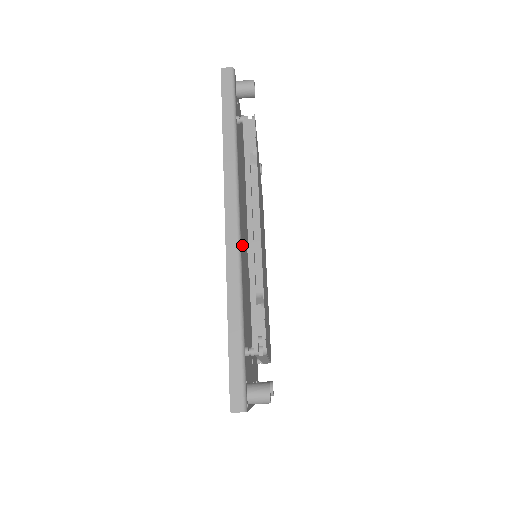
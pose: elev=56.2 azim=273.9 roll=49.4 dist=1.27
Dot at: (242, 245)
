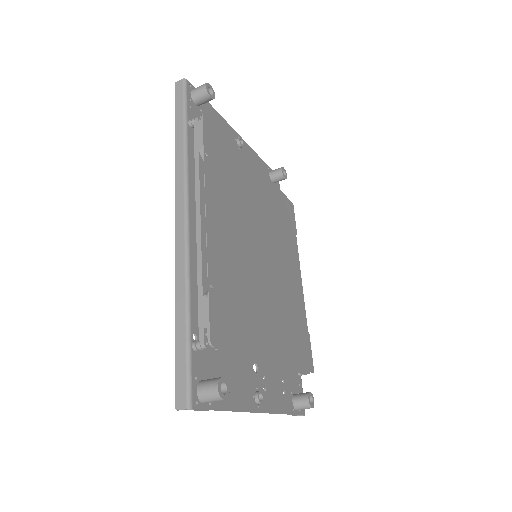
Dot at: occluded
